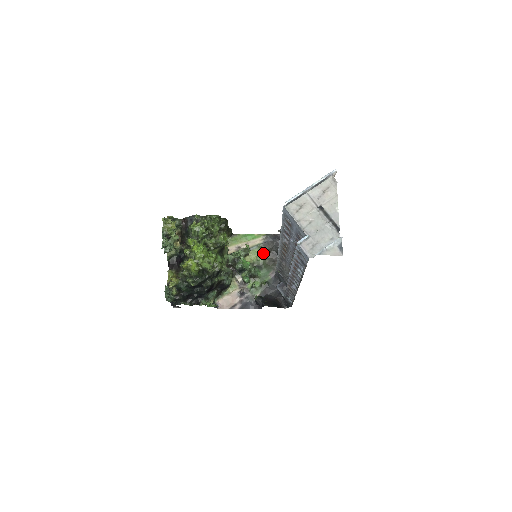
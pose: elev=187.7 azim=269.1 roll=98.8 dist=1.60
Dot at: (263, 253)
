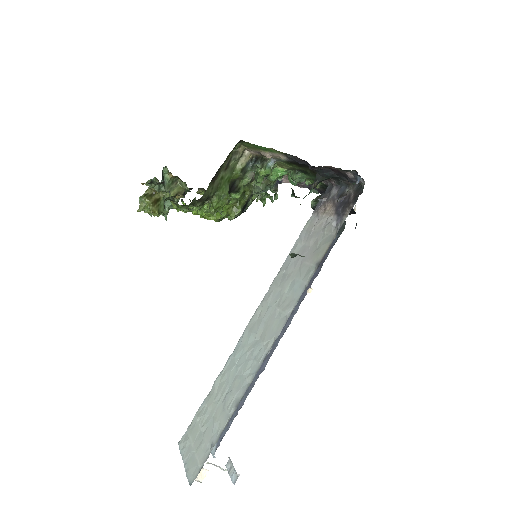
Dot at: (296, 166)
